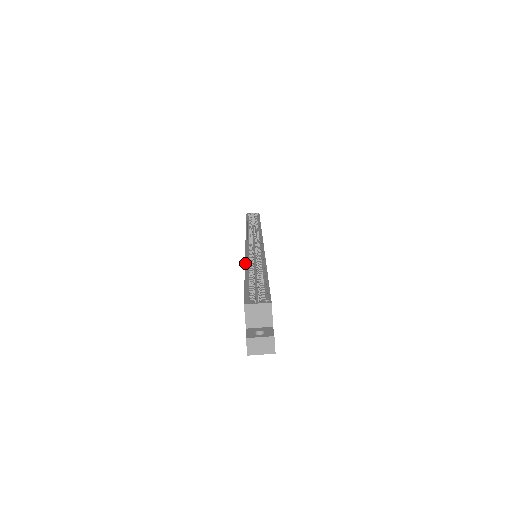
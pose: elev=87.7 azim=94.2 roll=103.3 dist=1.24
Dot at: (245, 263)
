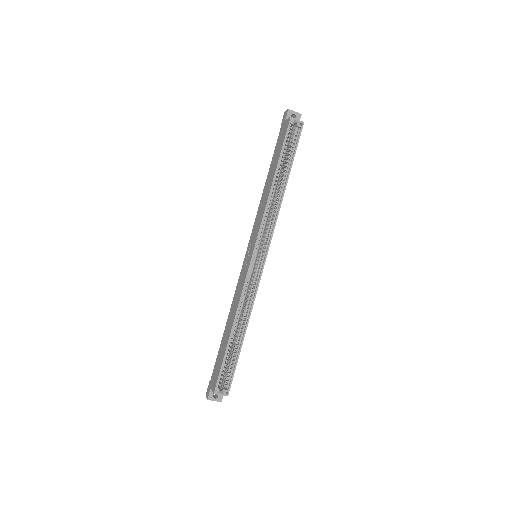
Dot at: (235, 316)
